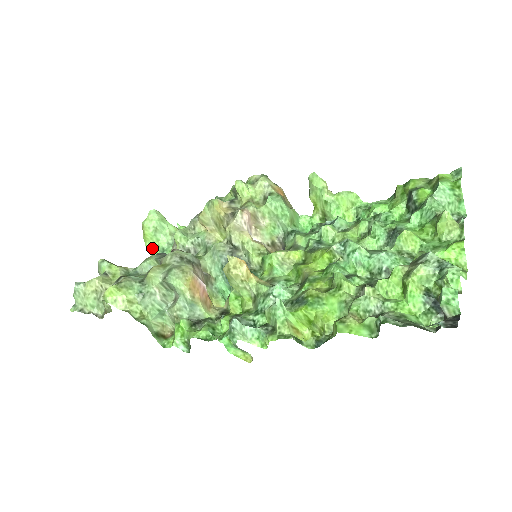
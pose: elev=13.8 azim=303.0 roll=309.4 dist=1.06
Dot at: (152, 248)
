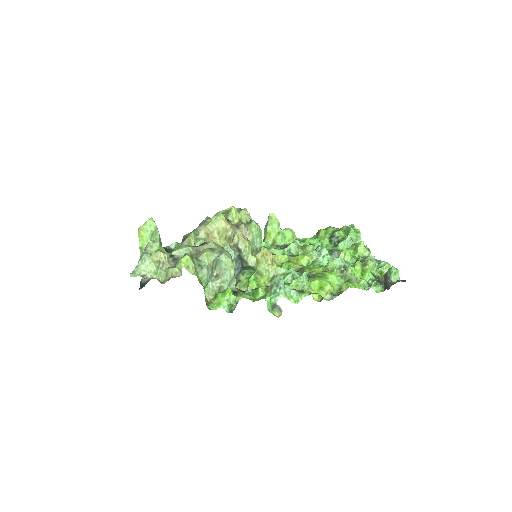
Dot at: occluded
